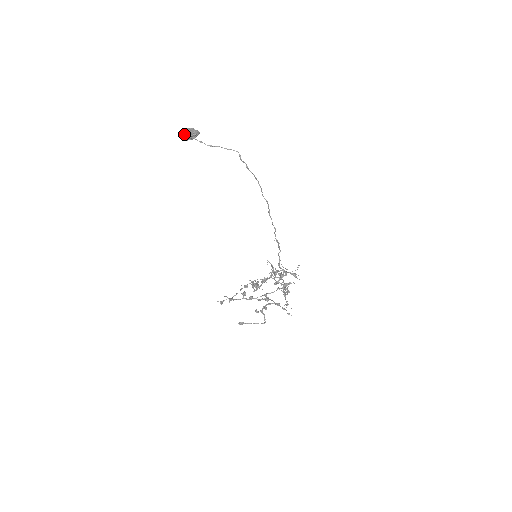
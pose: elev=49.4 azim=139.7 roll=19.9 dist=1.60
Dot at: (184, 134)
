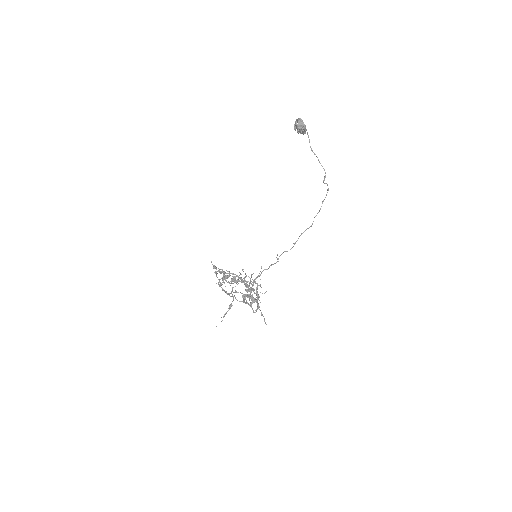
Dot at: (300, 123)
